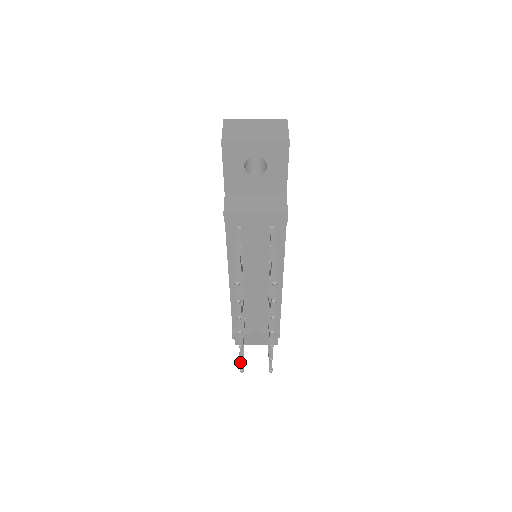
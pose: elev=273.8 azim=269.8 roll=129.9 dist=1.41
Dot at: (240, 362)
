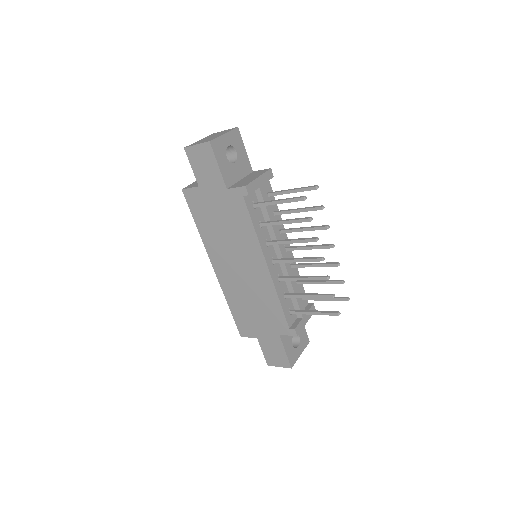
Dot at: (330, 313)
